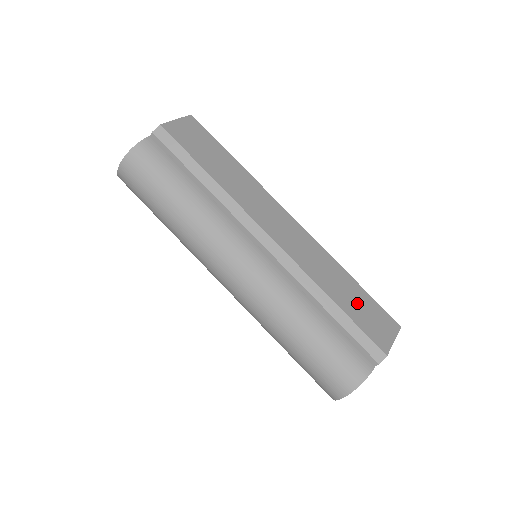
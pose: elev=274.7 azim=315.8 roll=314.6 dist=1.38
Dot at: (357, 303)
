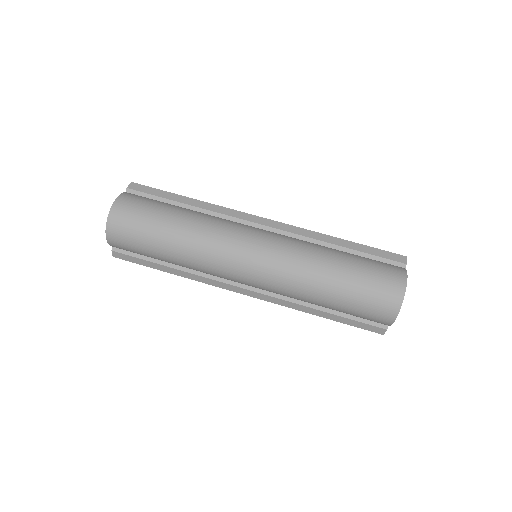
Dot at: occluded
